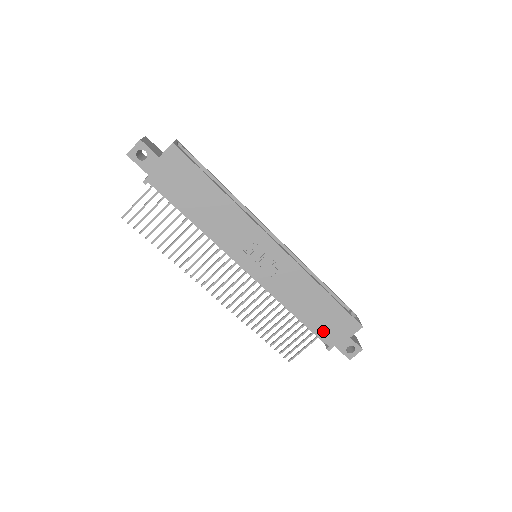
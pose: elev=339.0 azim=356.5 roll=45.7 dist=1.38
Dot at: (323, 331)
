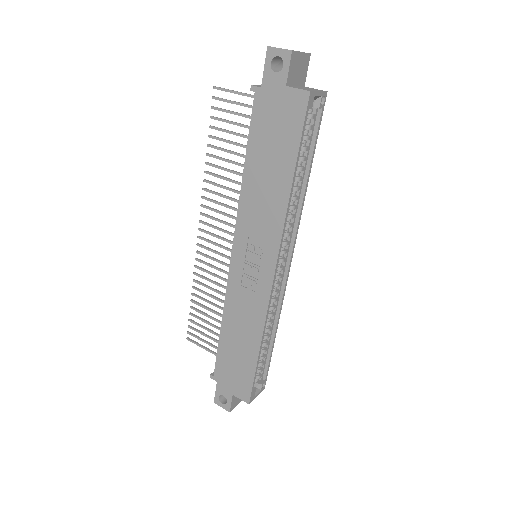
Dot at: (223, 364)
